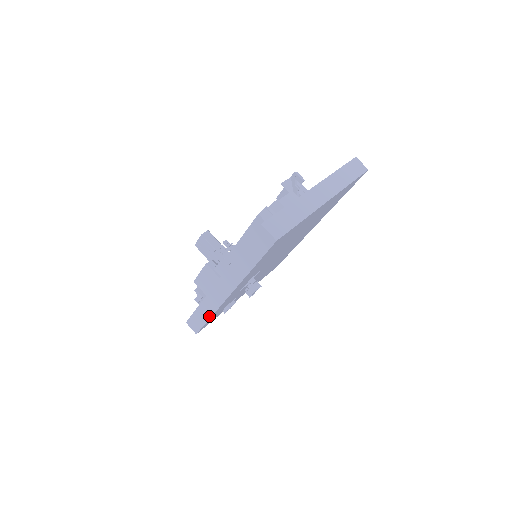
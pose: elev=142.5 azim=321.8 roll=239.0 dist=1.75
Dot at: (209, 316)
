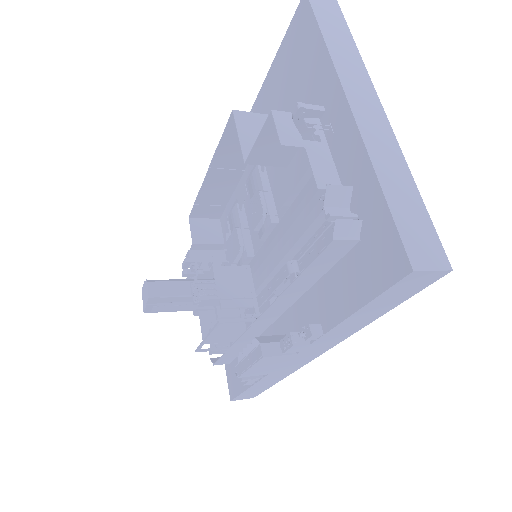
Dot at: (277, 381)
